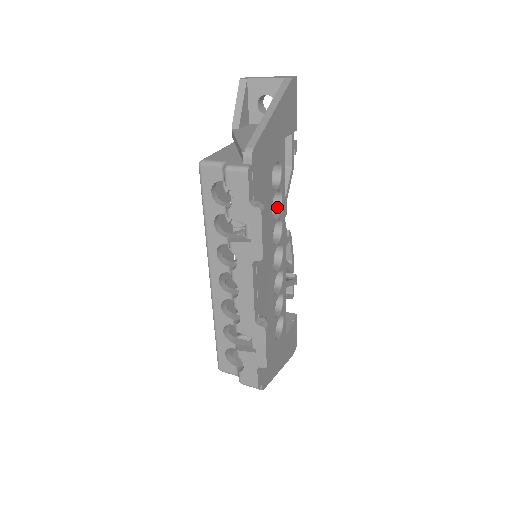
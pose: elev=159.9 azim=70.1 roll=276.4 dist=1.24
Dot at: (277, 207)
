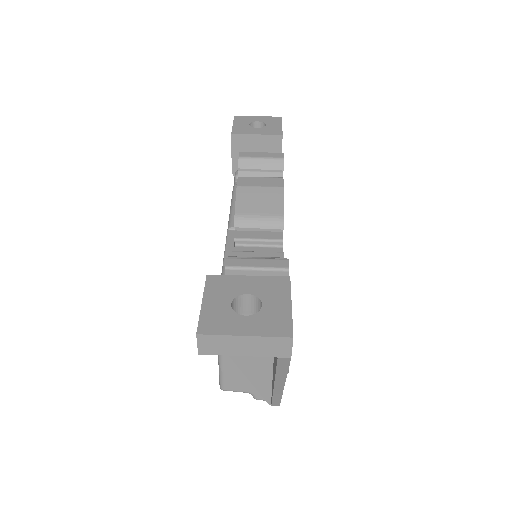
Dot at: occluded
